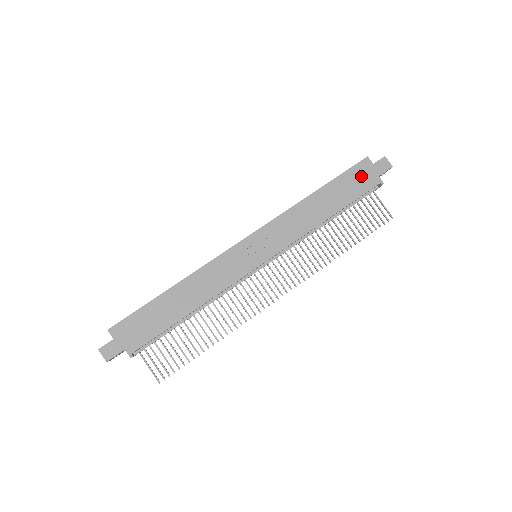
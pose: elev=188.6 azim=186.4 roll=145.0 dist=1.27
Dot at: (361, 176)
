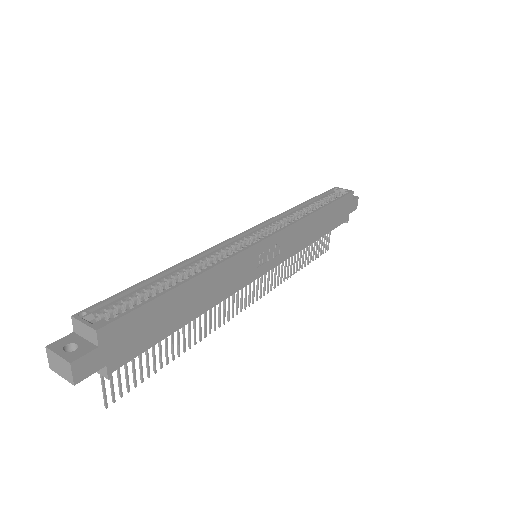
Dot at: (344, 208)
